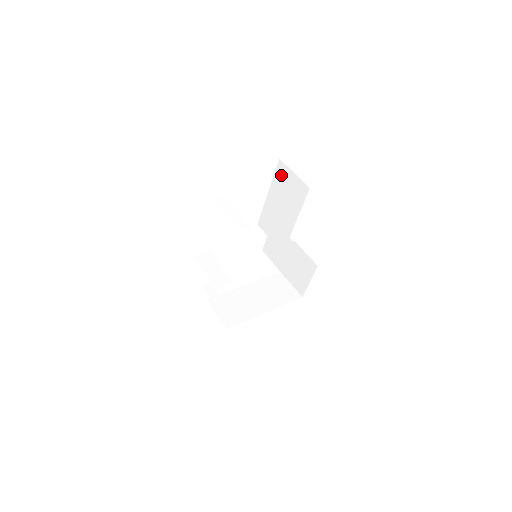
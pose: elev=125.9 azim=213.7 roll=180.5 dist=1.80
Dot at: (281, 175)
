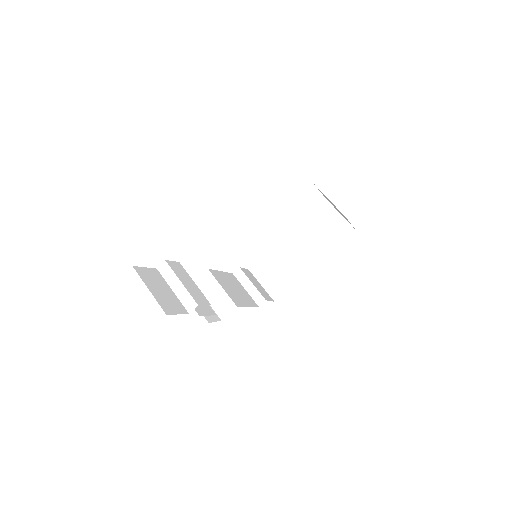
Dot at: occluded
